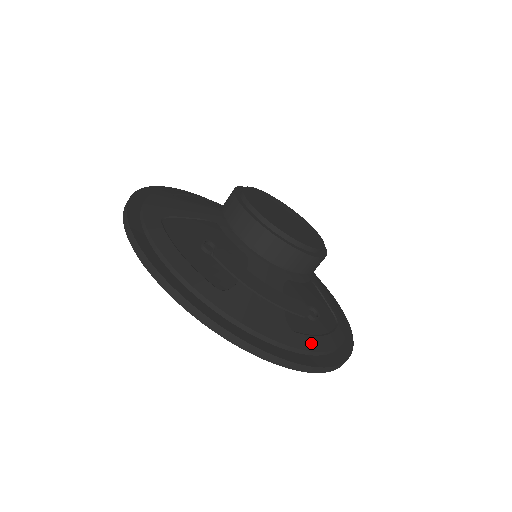
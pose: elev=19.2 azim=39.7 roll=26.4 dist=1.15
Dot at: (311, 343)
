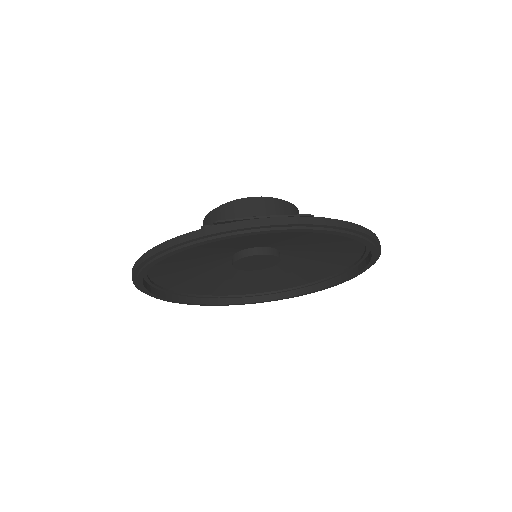
Dot at: occluded
